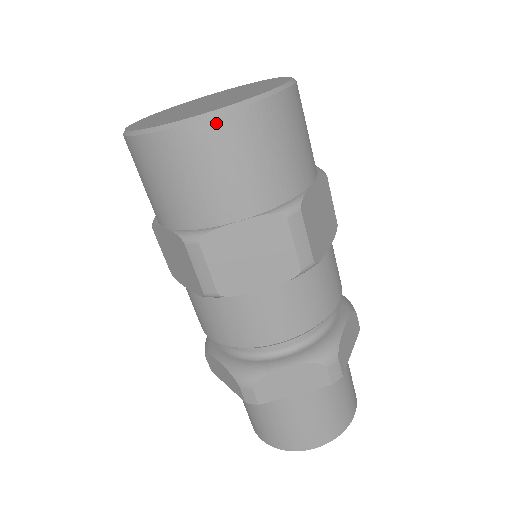
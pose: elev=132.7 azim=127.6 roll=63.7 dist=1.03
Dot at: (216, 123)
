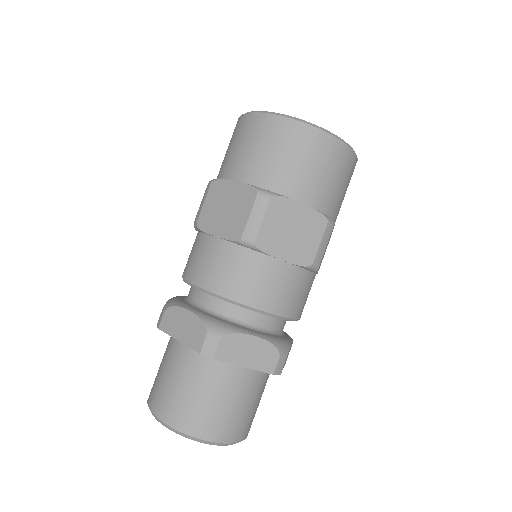
Dot at: (263, 117)
